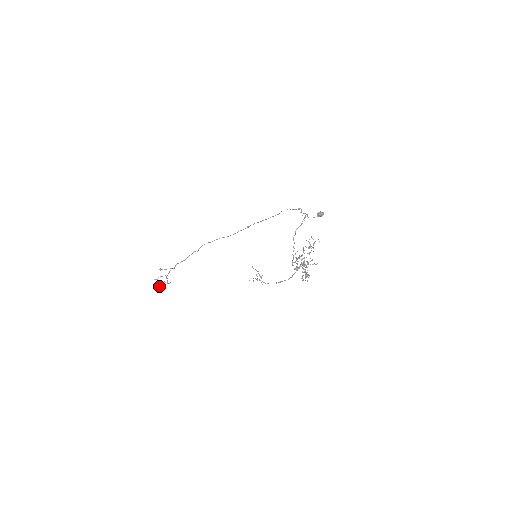
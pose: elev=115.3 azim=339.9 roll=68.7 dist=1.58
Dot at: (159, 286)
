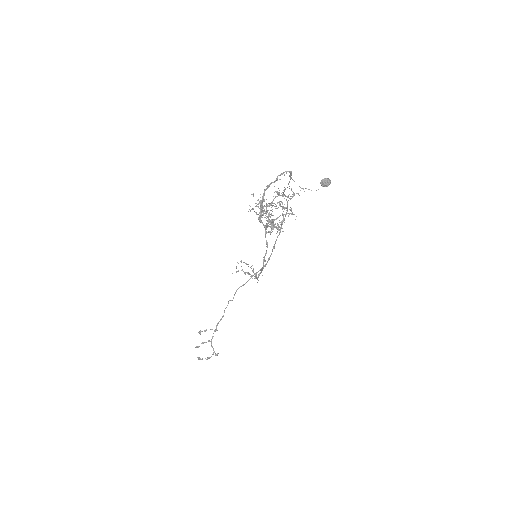
Dot at: (206, 359)
